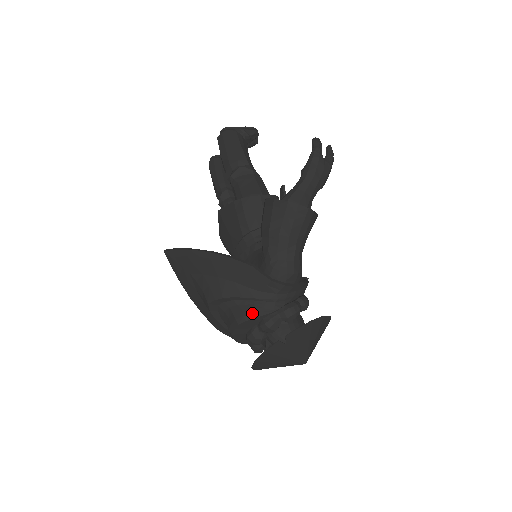
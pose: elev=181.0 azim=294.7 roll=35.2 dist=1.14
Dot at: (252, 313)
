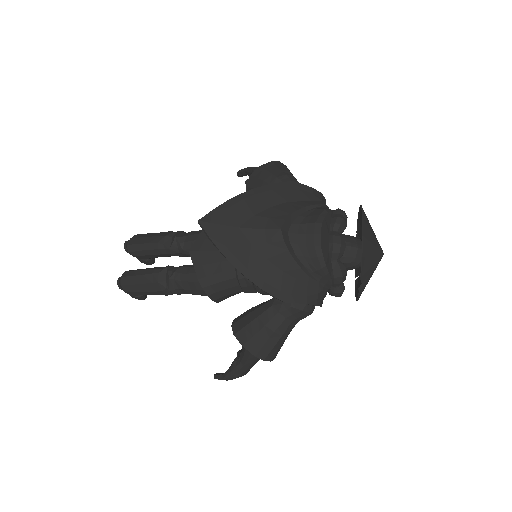
Dot at: (323, 210)
